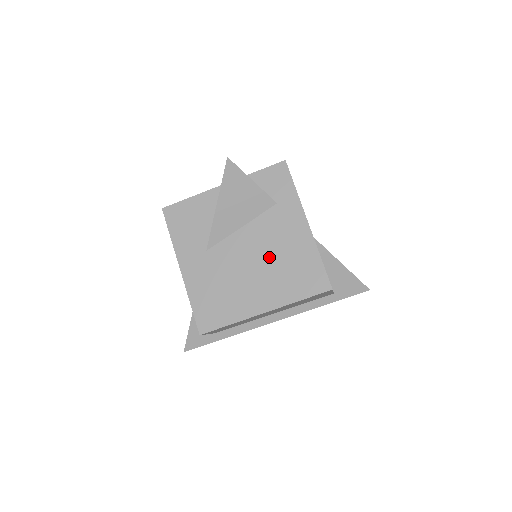
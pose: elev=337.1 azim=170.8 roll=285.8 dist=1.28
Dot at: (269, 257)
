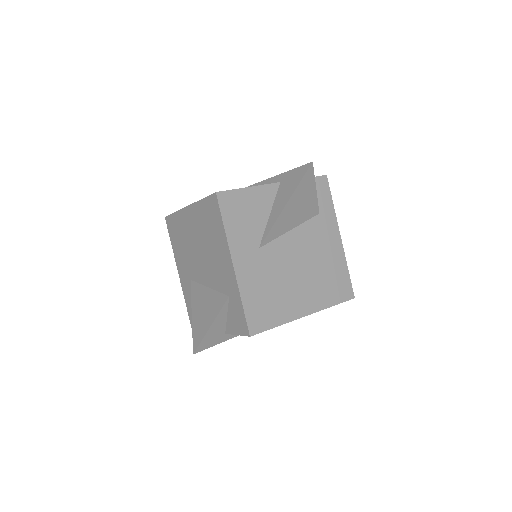
Dot at: (312, 263)
